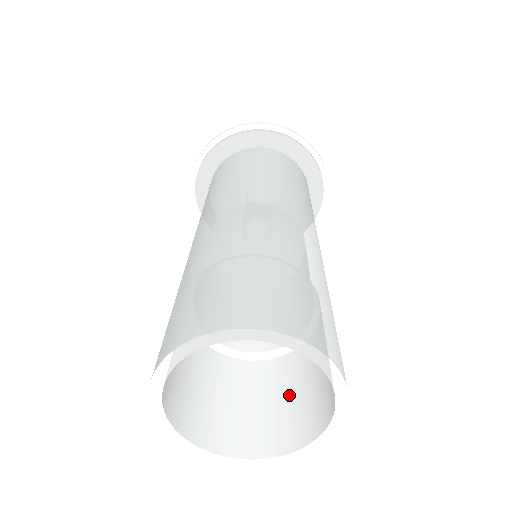
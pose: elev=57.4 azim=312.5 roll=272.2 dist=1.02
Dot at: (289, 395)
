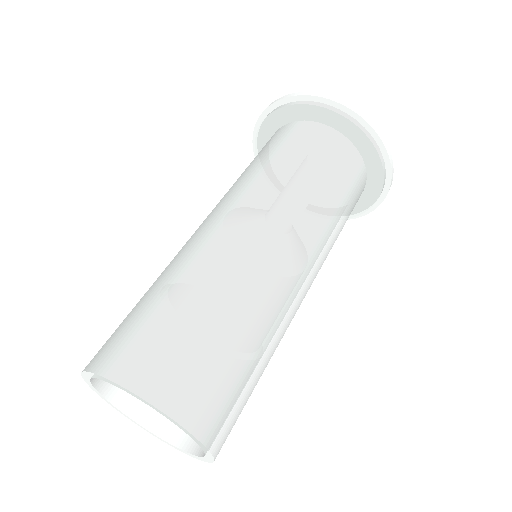
Dot at: occluded
